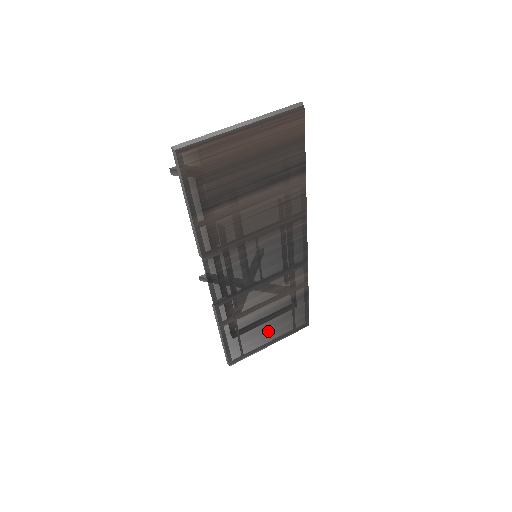
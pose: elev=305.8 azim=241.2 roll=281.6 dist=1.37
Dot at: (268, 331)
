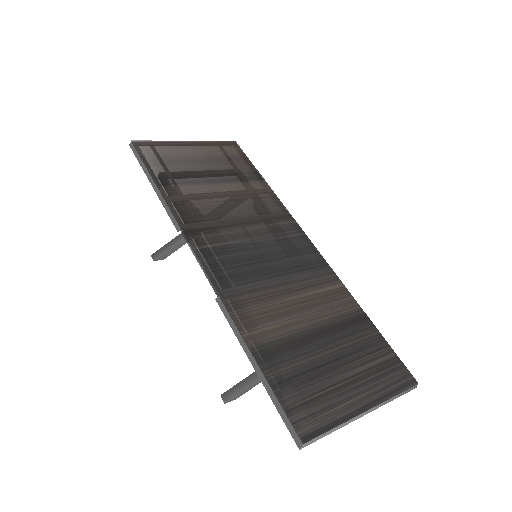
Dot at: (340, 373)
